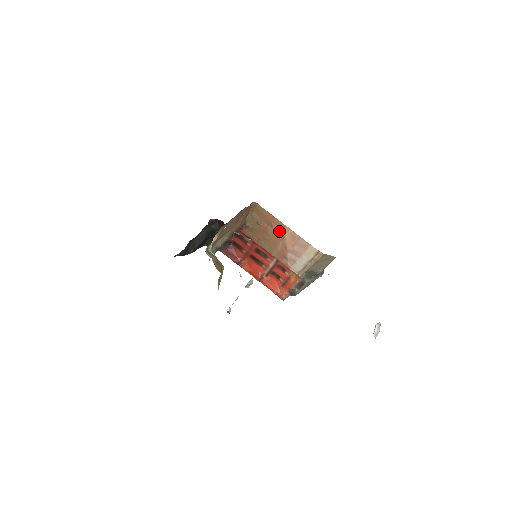
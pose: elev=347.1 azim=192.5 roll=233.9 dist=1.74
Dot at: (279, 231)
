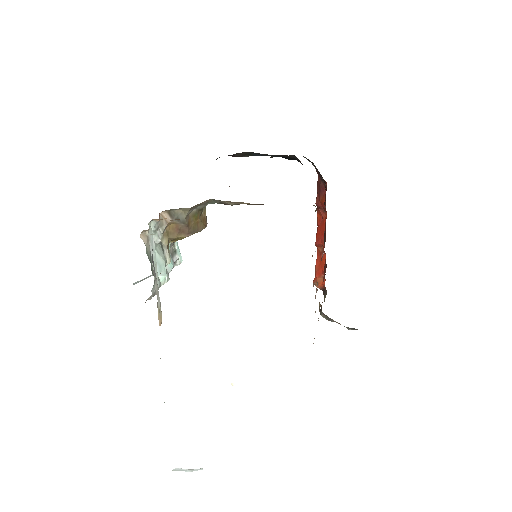
Dot at: occluded
